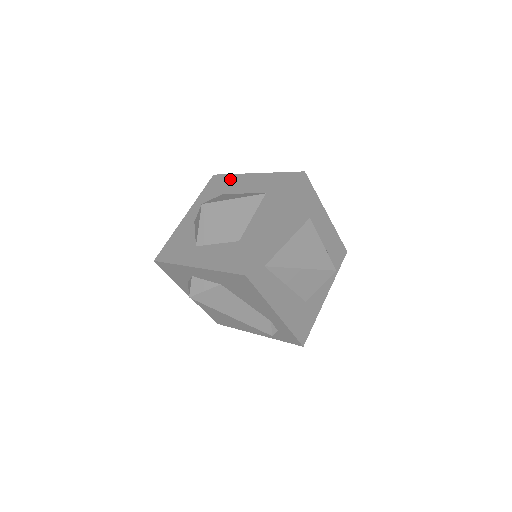
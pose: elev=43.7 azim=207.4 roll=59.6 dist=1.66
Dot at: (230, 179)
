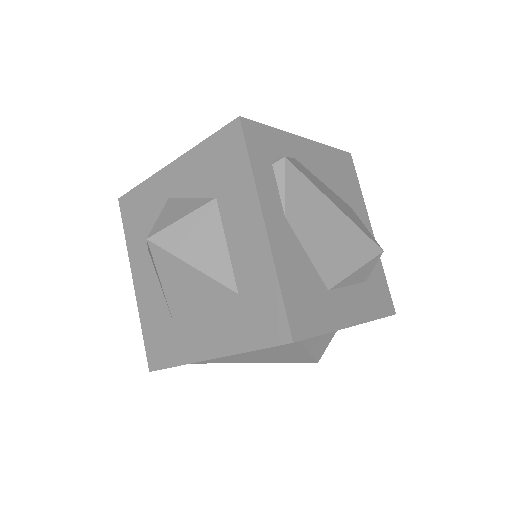
Dot at: (240, 176)
